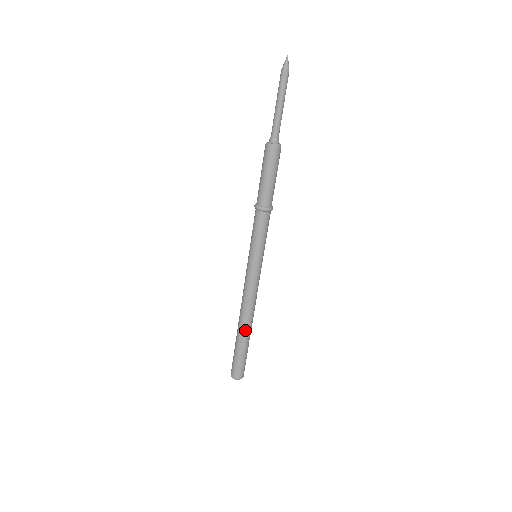
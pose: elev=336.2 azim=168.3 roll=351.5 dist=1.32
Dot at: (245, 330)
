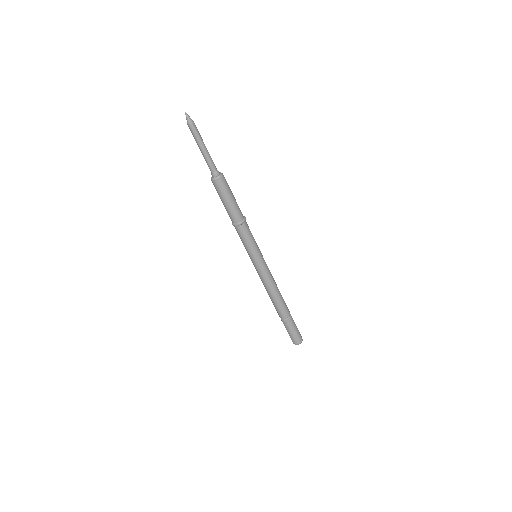
Dot at: (281, 309)
